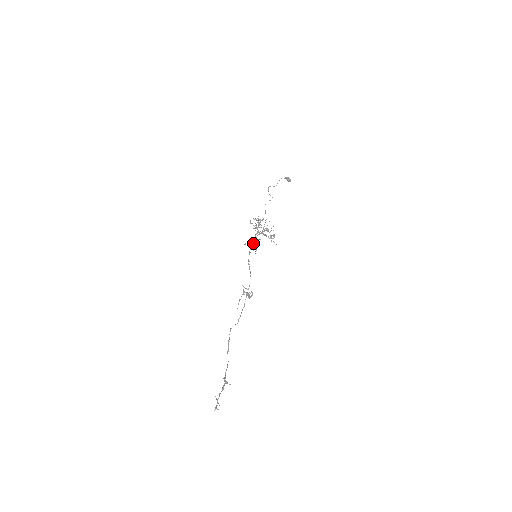
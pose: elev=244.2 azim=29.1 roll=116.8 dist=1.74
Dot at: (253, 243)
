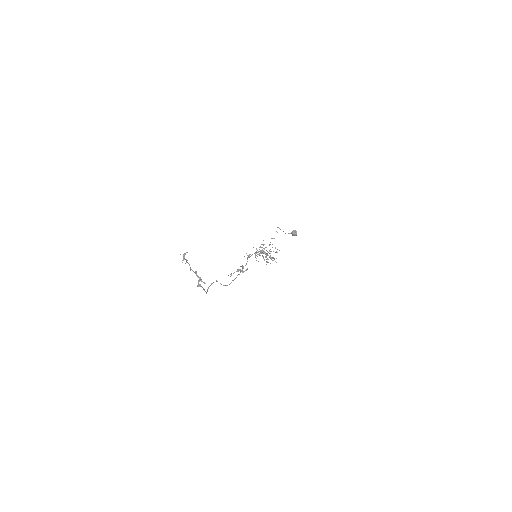
Dot at: occluded
